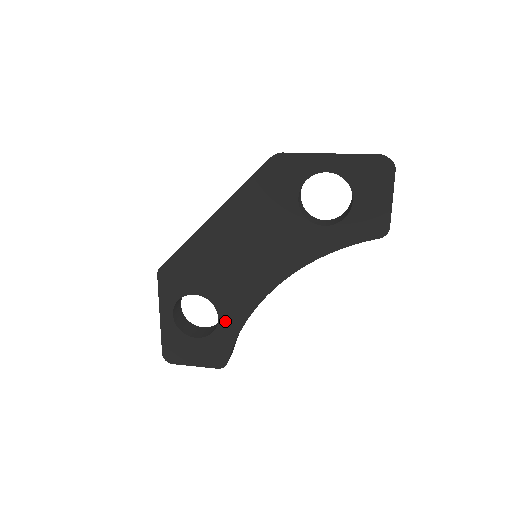
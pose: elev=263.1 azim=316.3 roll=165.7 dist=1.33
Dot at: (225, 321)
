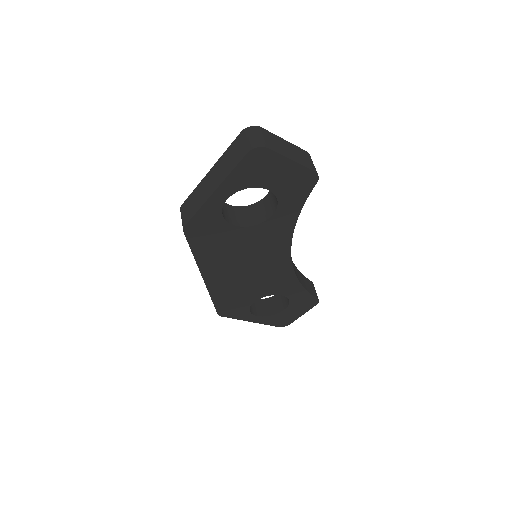
Dot at: (288, 293)
